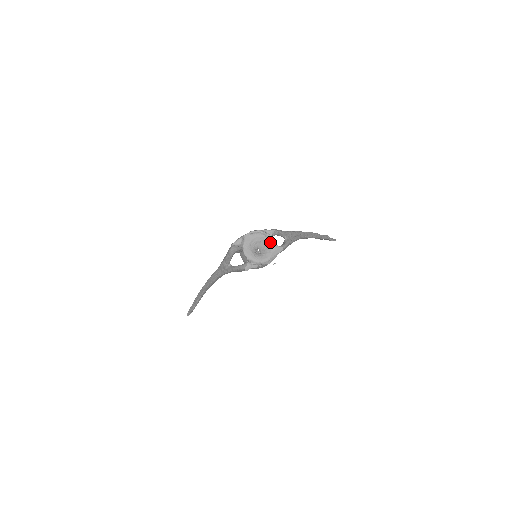
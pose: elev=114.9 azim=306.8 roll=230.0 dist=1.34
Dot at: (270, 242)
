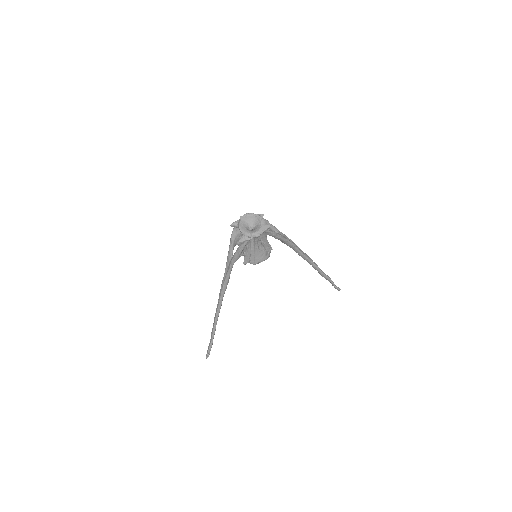
Dot at: (260, 220)
